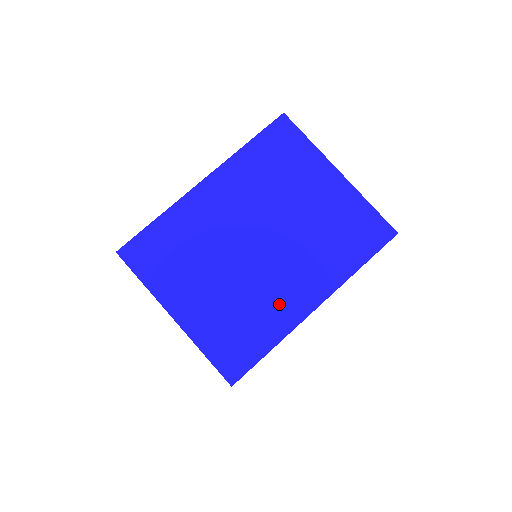
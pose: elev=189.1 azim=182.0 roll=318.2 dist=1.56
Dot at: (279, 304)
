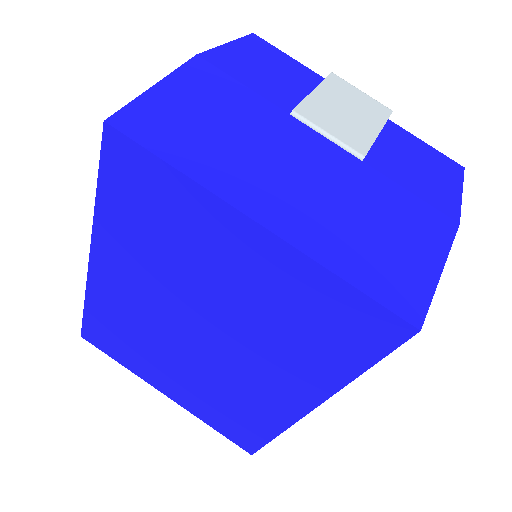
Dot at: (260, 401)
